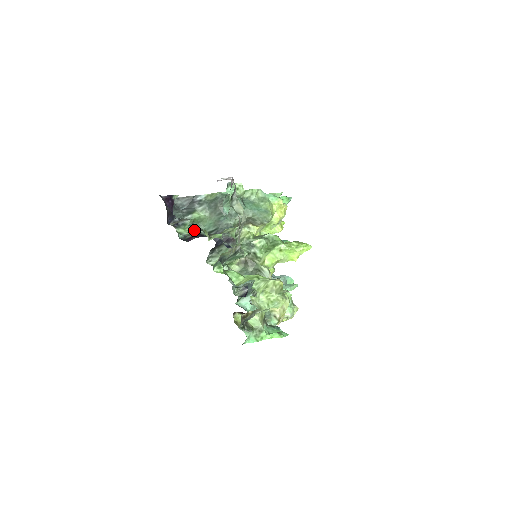
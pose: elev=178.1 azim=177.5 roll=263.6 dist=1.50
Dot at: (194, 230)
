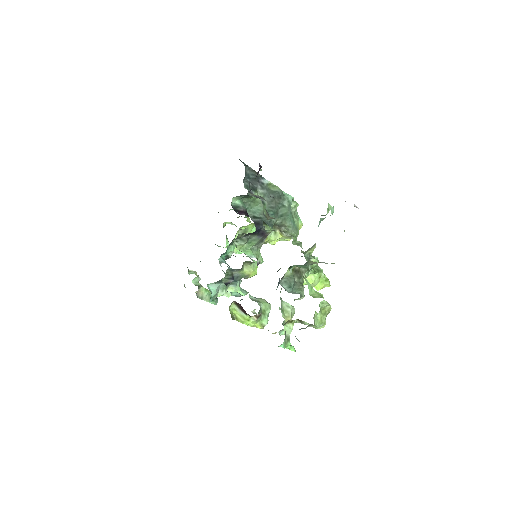
Dot at: (268, 214)
